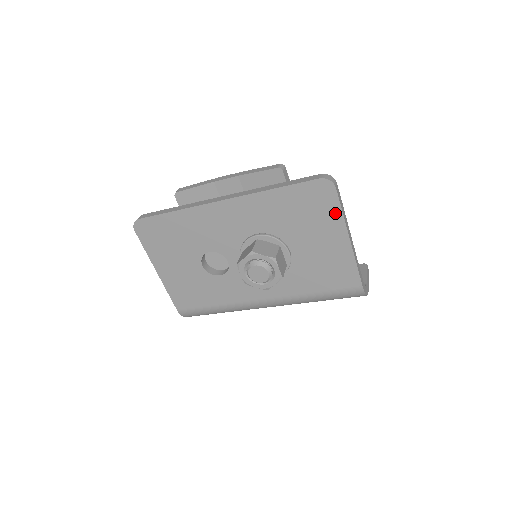
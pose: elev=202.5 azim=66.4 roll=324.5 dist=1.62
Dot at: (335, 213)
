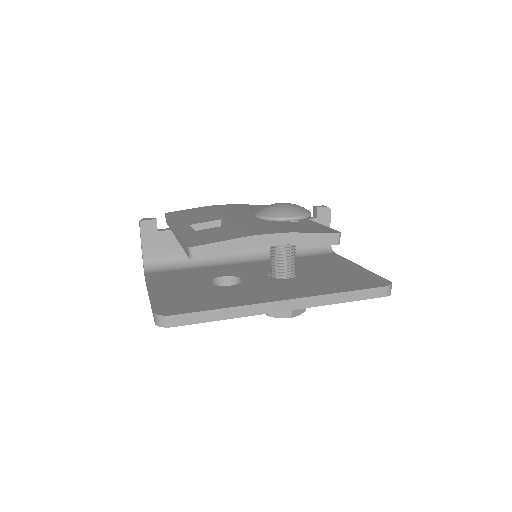
Dot at: occluded
